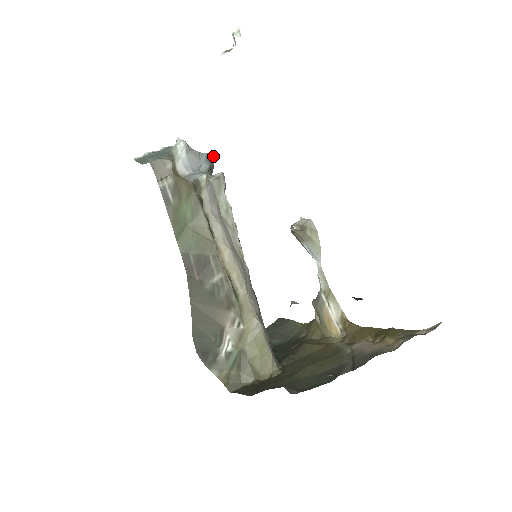
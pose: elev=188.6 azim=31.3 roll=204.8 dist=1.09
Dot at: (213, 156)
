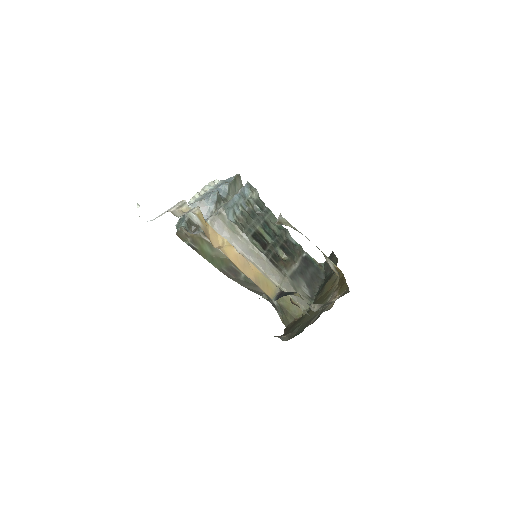
Dot at: (217, 193)
